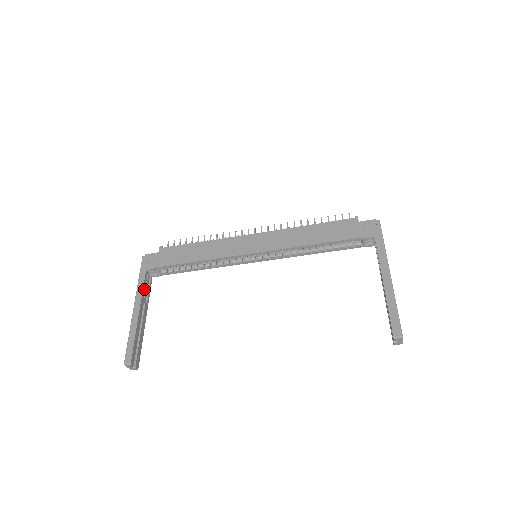
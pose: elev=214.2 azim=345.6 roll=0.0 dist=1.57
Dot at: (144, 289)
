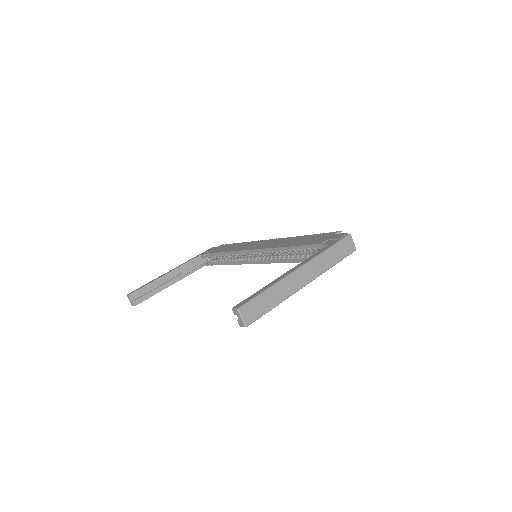
Dot at: (190, 267)
